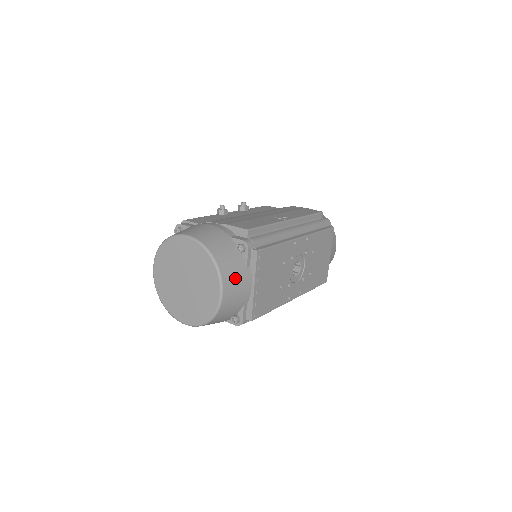
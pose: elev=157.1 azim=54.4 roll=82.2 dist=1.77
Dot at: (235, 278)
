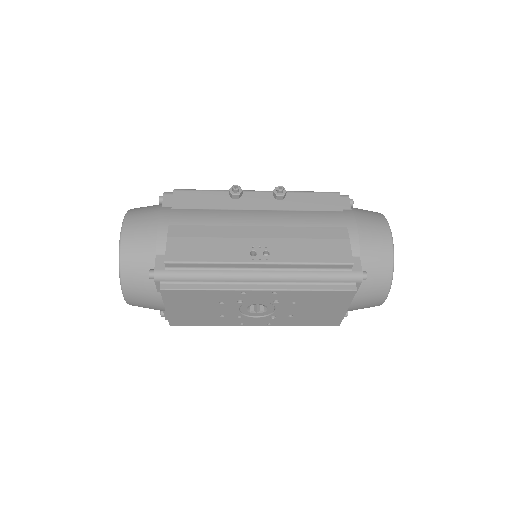
Dot at: (140, 294)
